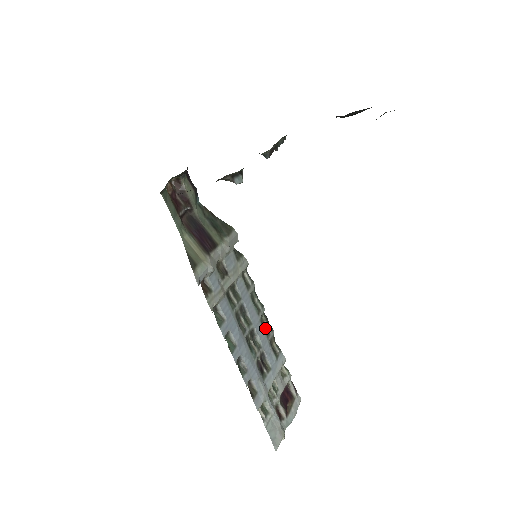
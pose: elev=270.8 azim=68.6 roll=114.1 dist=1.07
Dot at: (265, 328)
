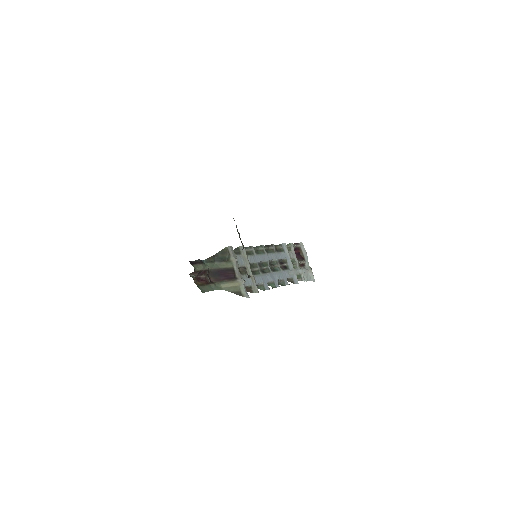
Dot at: (270, 250)
